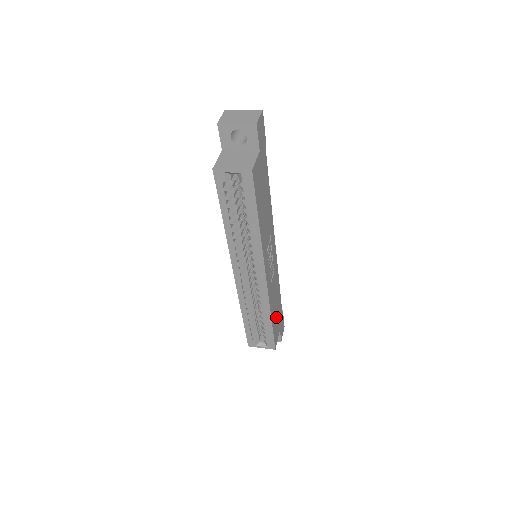
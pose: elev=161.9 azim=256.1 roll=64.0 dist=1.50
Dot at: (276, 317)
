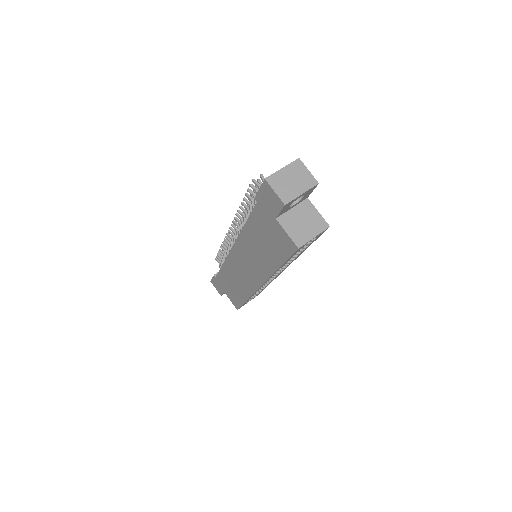
Dot at: occluded
